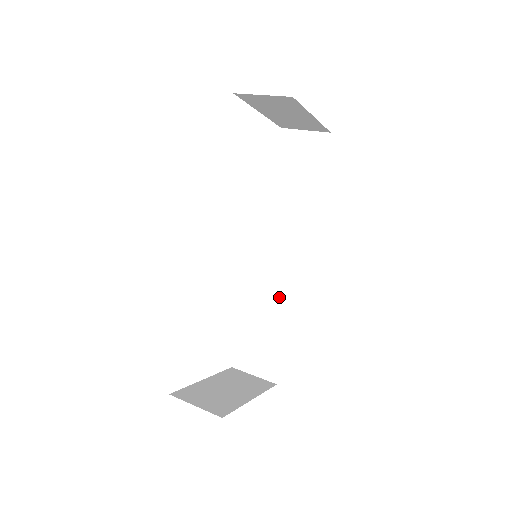
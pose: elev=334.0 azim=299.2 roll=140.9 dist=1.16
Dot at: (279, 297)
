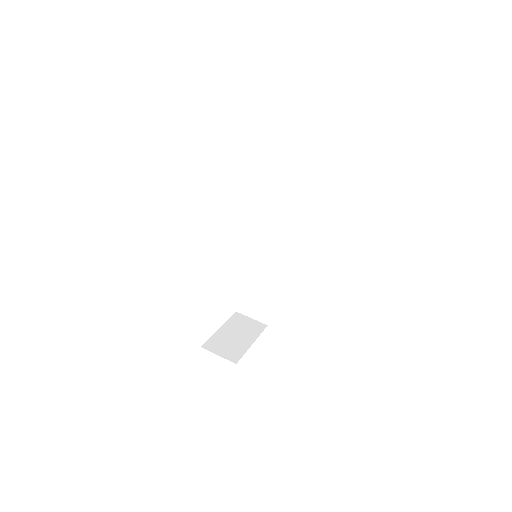
Dot at: (270, 271)
